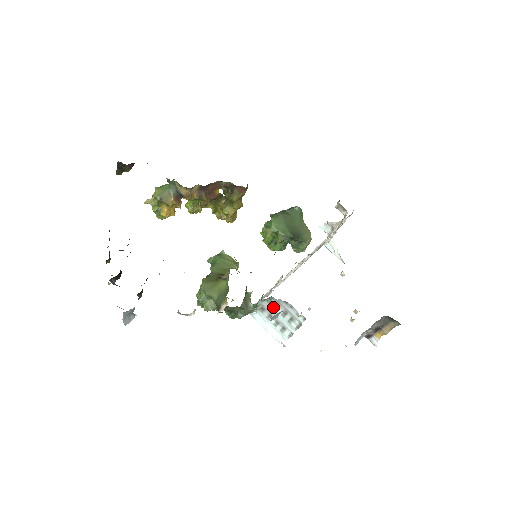
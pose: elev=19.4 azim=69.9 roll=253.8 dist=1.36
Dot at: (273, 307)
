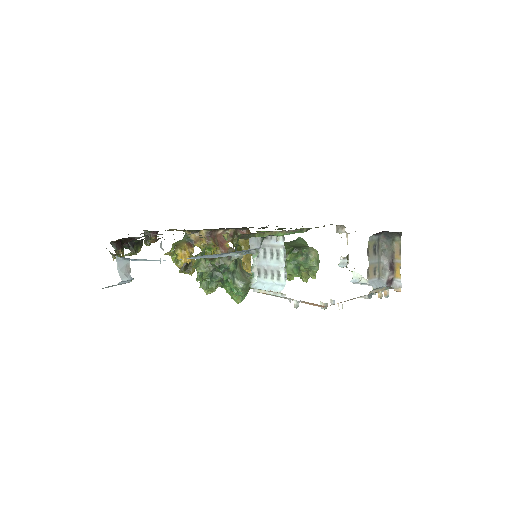
Dot at: (263, 258)
